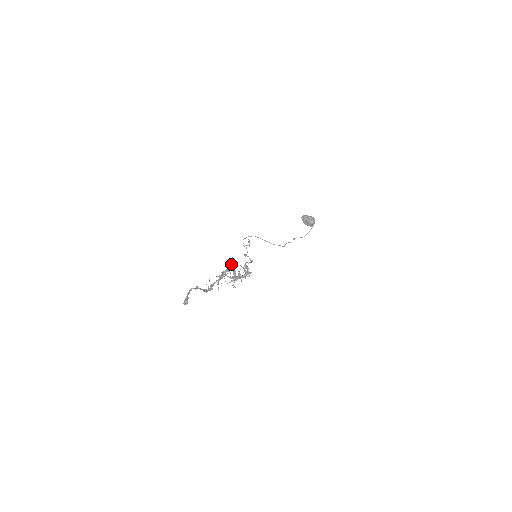
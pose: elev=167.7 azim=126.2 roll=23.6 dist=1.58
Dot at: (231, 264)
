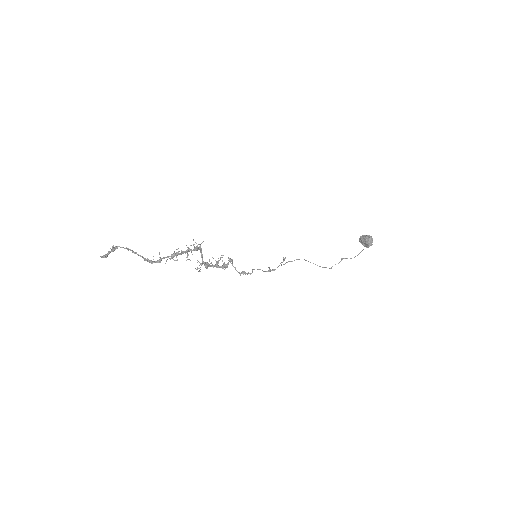
Dot at: (199, 247)
